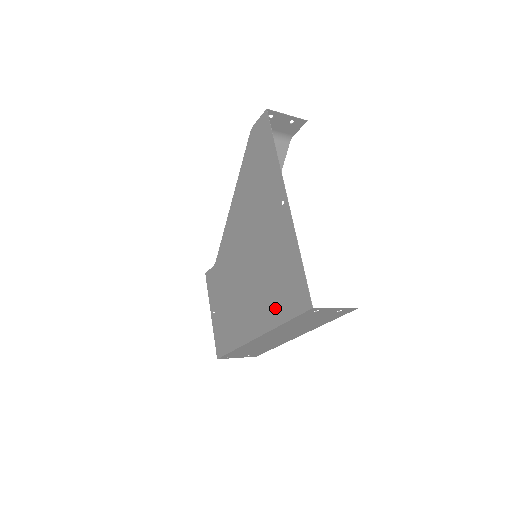
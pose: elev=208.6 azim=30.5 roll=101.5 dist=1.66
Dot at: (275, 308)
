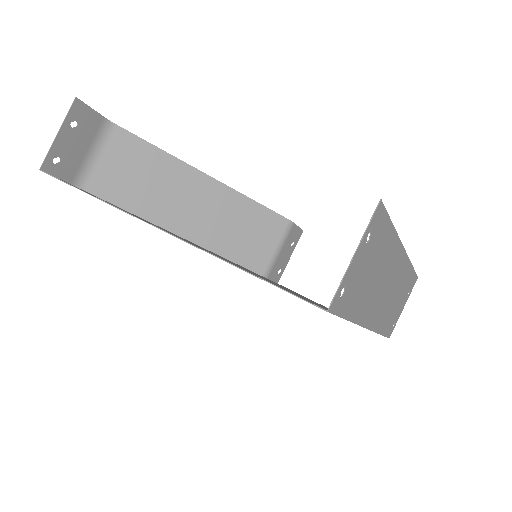
Dot at: occluded
